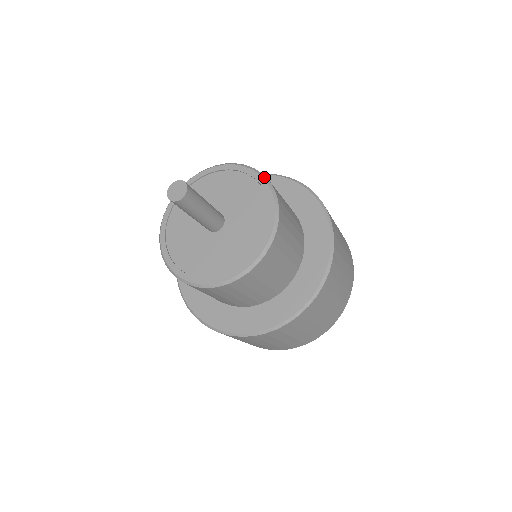
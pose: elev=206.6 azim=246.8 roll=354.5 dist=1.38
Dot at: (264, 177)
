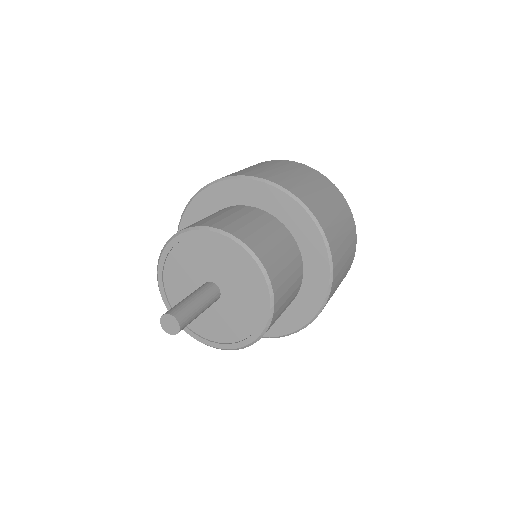
Dot at: (236, 240)
